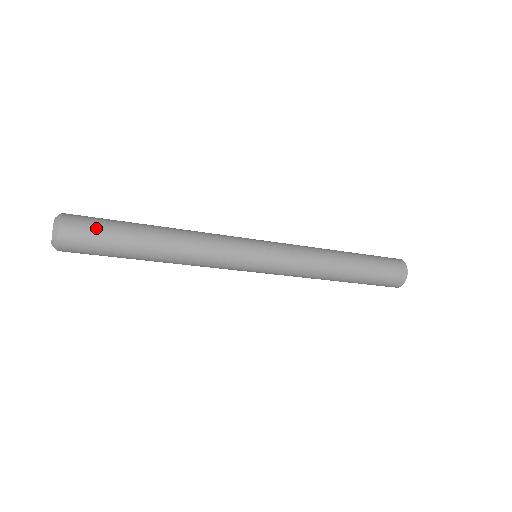
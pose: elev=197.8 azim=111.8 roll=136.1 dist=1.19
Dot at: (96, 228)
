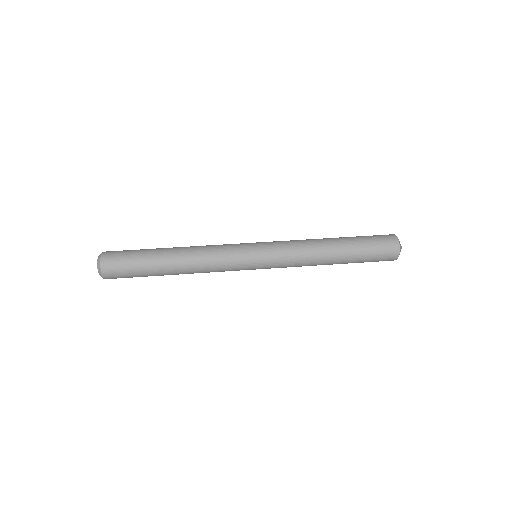
Dot at: (126, 269)
